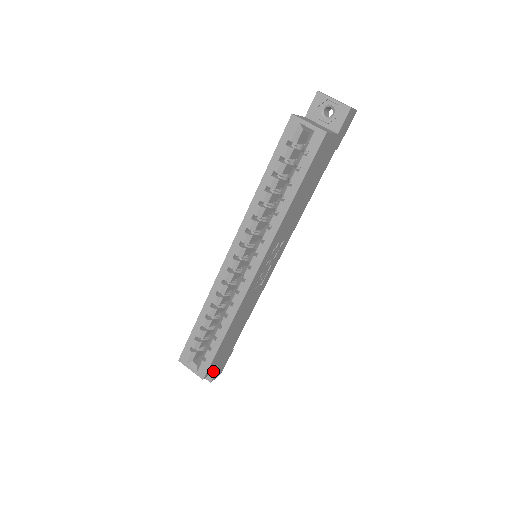
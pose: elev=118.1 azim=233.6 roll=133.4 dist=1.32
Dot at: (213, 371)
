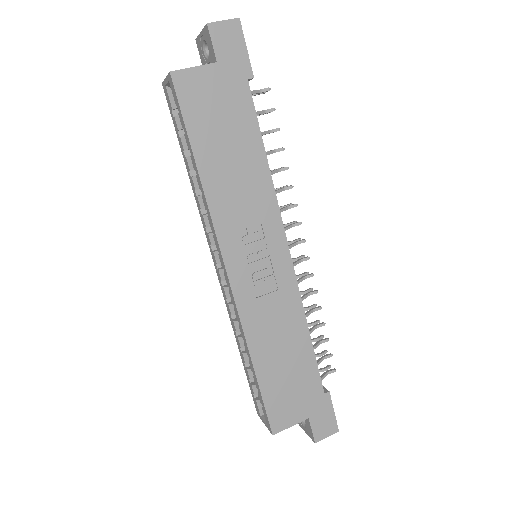
Dot at: (309, 426)
